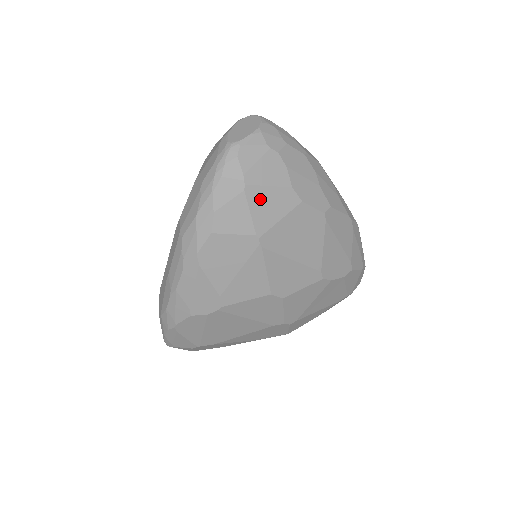
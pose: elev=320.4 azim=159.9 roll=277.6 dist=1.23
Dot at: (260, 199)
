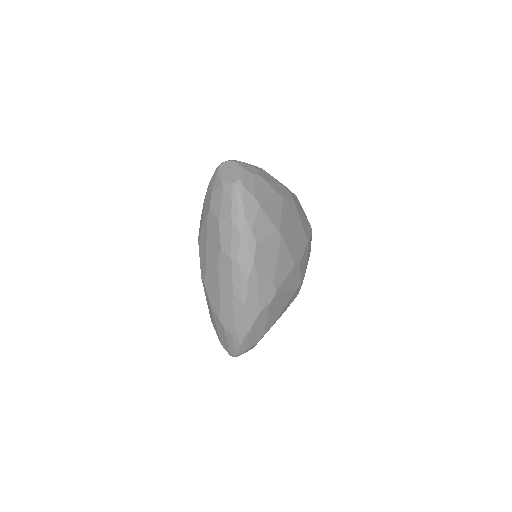
Dot at: (268, 207)
